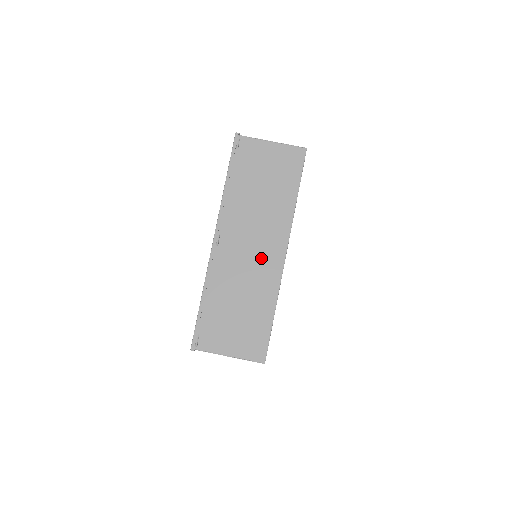
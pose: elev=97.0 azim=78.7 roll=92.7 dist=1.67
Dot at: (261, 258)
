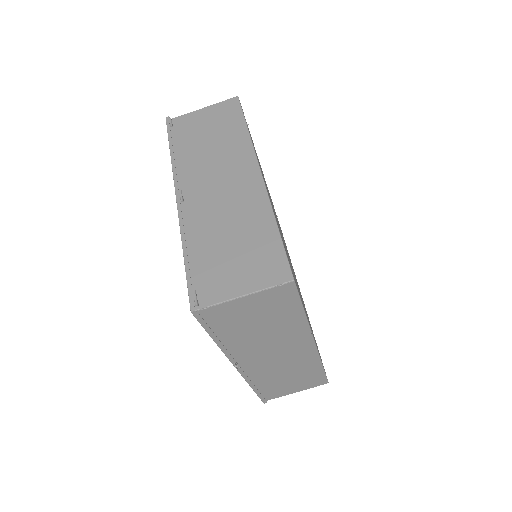
Dot at: (235, 188)
